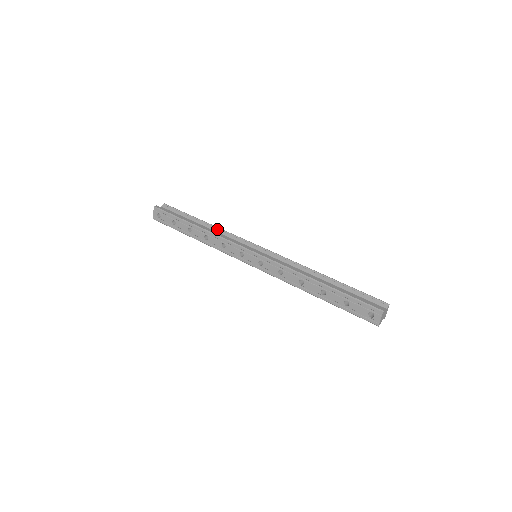
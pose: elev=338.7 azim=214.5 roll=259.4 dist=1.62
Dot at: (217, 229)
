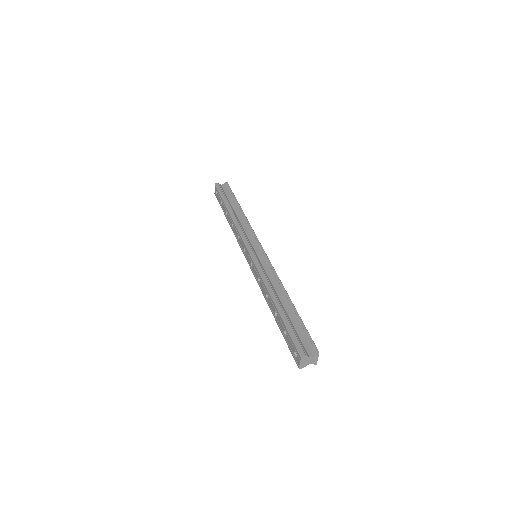
Dot at: (245, 219)
